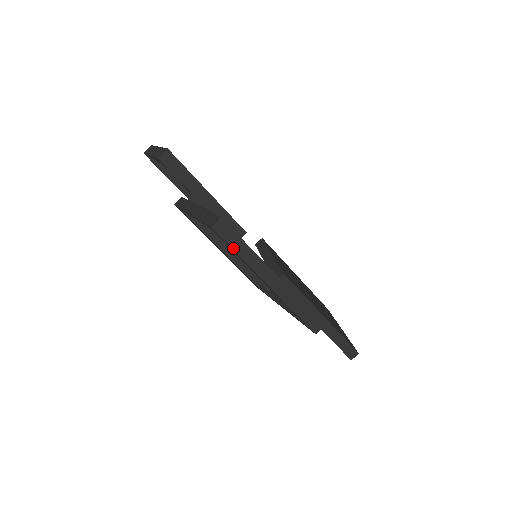
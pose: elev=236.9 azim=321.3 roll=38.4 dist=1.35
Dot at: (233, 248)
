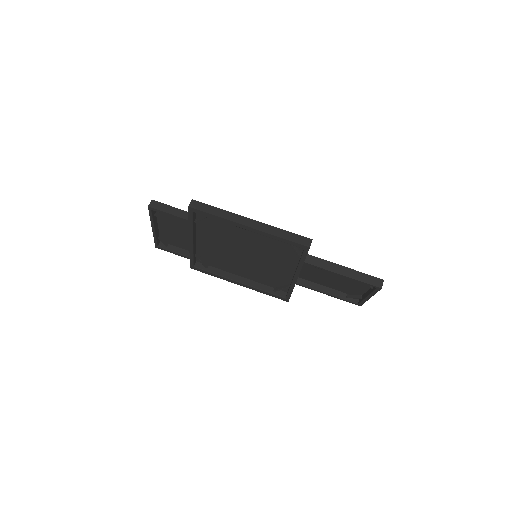
Dot at: (209, 213)
